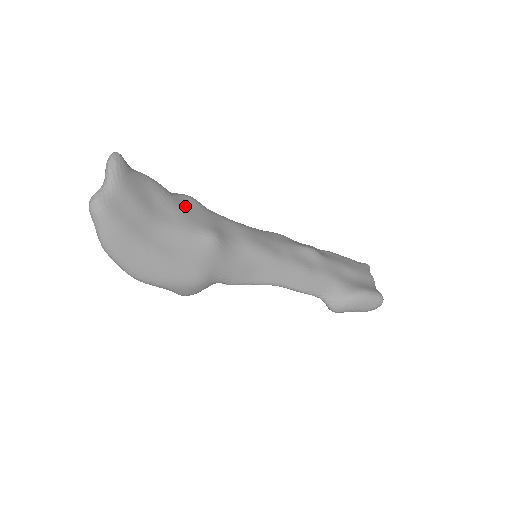
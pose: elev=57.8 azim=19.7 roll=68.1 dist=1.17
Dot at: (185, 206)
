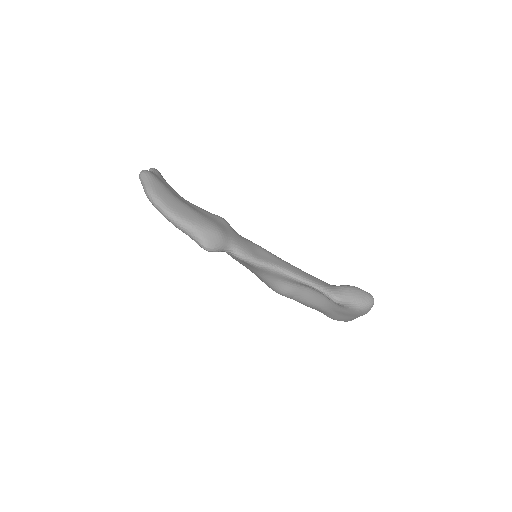
Dot at: occluded
